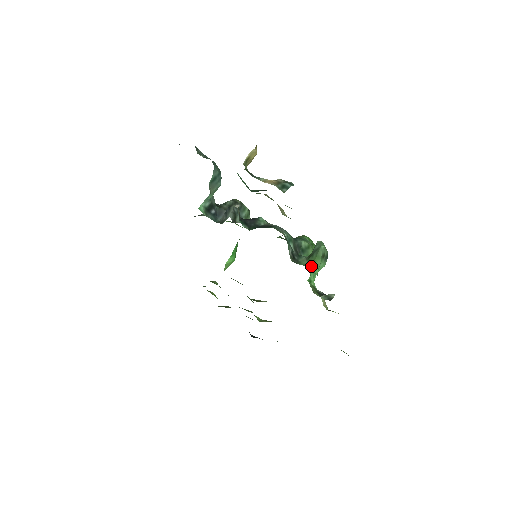
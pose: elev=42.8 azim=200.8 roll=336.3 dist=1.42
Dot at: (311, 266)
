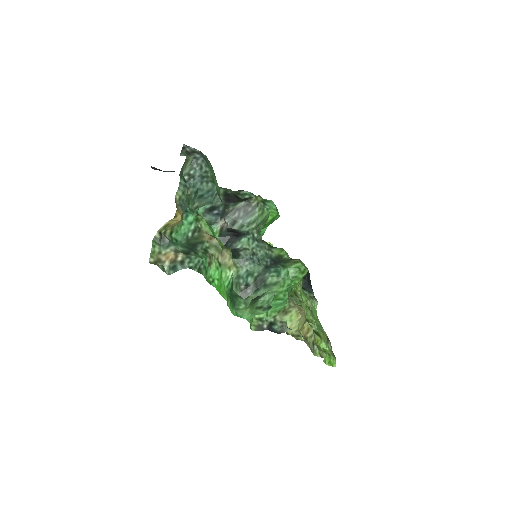
Dot at: (247, 309)
